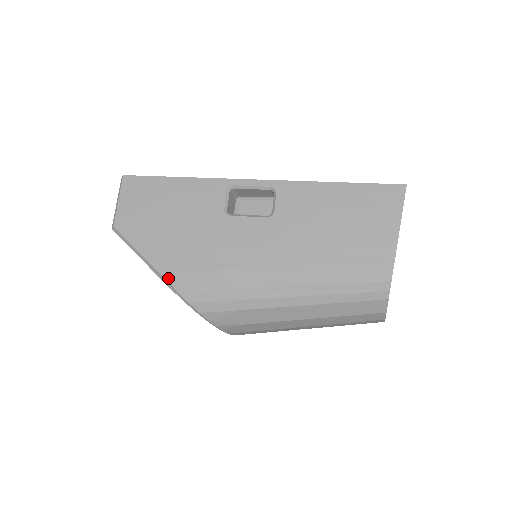
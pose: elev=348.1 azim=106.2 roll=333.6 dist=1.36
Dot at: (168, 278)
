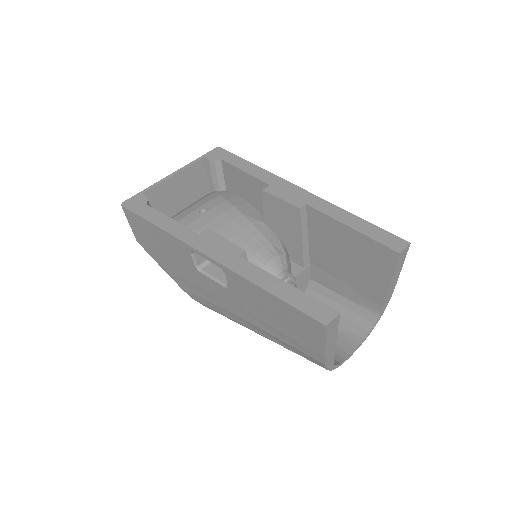
Dot at: (183, 290)
